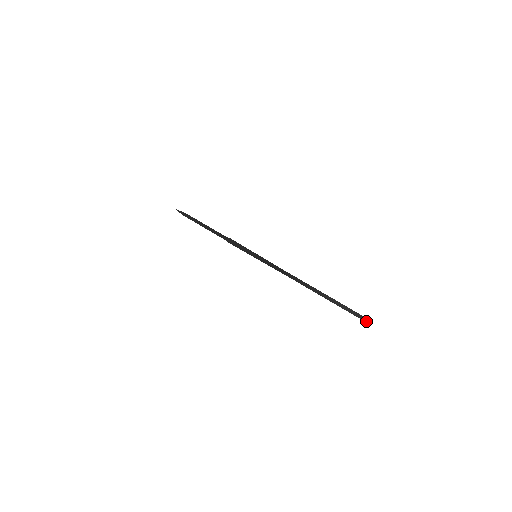
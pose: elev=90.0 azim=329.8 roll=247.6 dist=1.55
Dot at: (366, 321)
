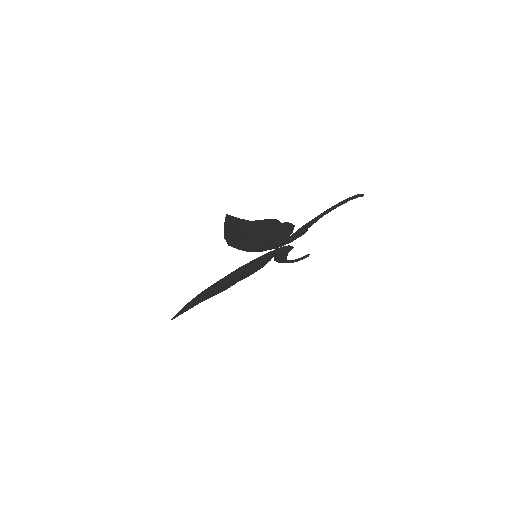
Dot at: (361, 196)
